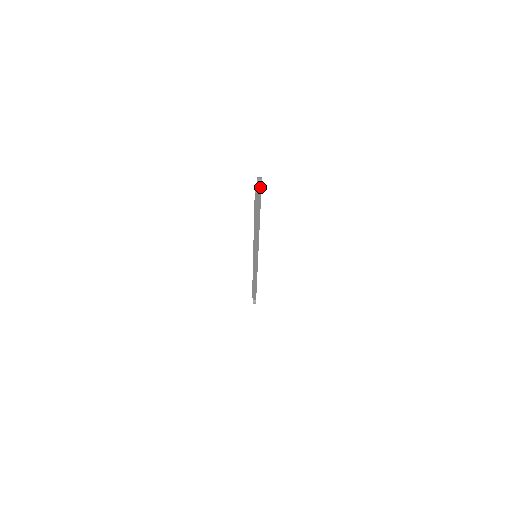
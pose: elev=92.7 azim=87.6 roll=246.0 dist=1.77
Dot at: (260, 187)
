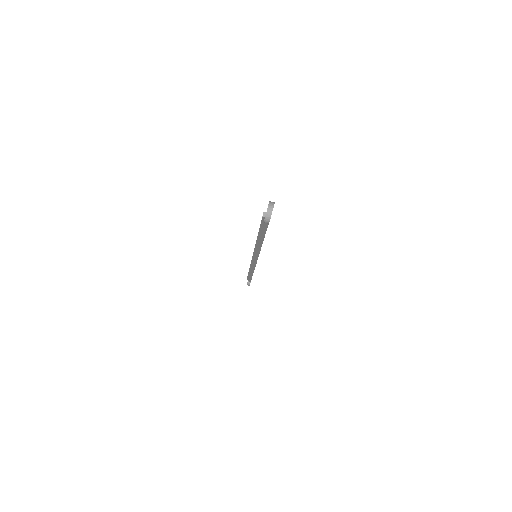
Dot at: (269, 217)
